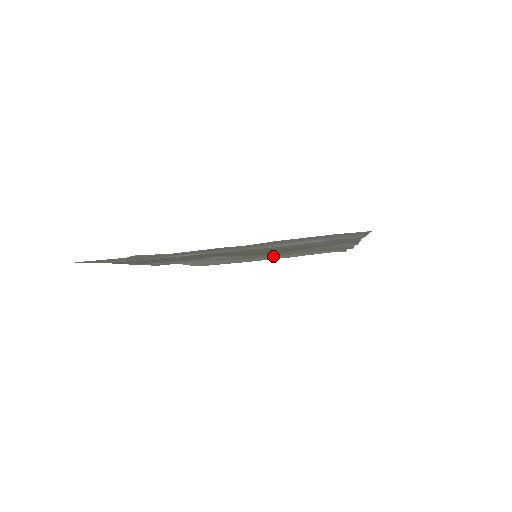
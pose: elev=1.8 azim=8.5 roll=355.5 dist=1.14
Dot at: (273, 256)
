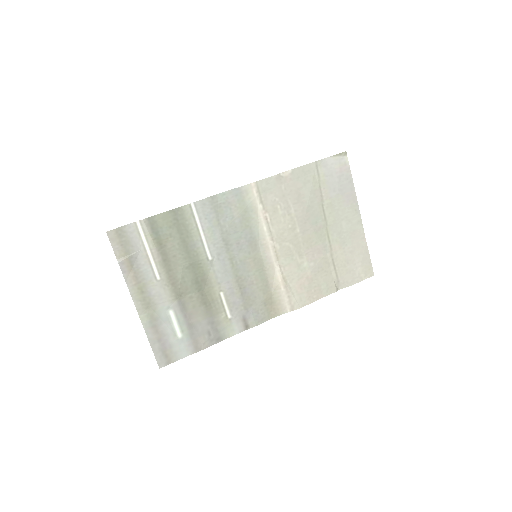
Dot at: (263, 266)
